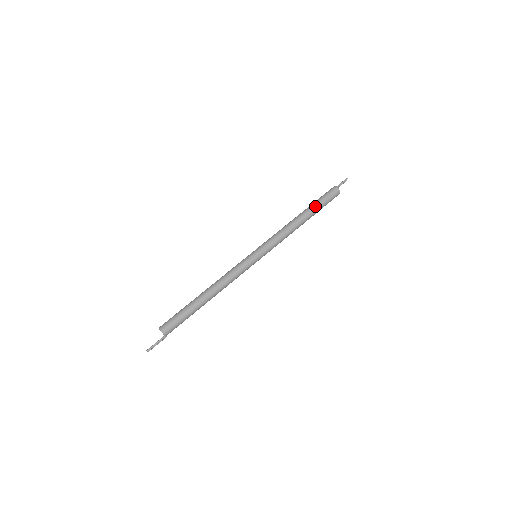
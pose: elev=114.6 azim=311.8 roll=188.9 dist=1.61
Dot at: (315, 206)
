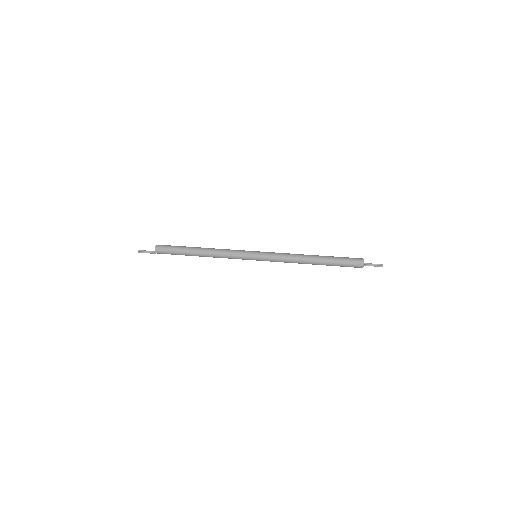
Dot at: (331, 257)
